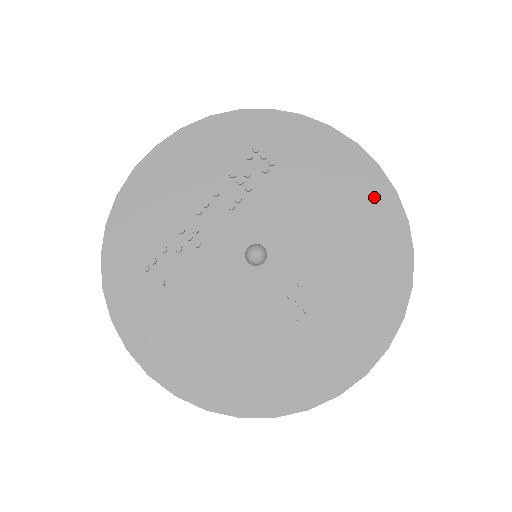
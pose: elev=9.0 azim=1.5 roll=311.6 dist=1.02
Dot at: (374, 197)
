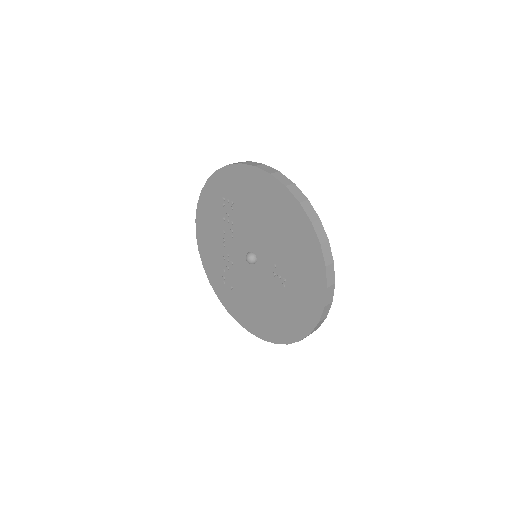
Dot at: (278, 197)
